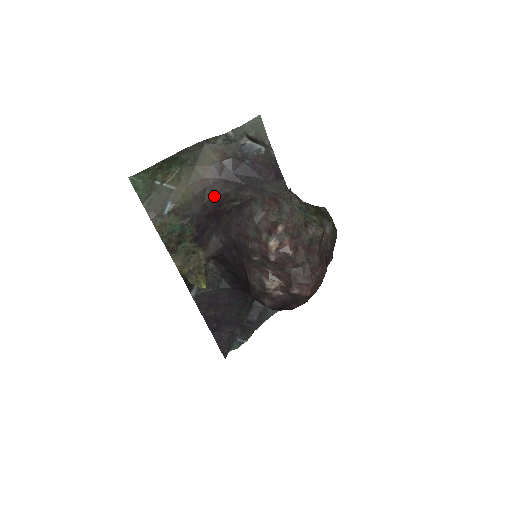
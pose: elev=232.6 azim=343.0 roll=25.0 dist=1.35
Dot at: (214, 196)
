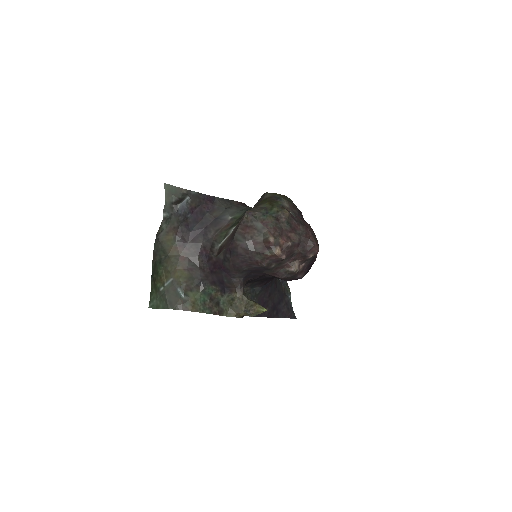
Dot at: (199, 257)
